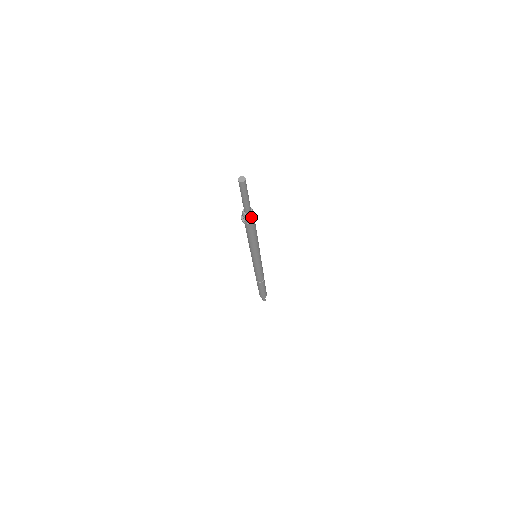
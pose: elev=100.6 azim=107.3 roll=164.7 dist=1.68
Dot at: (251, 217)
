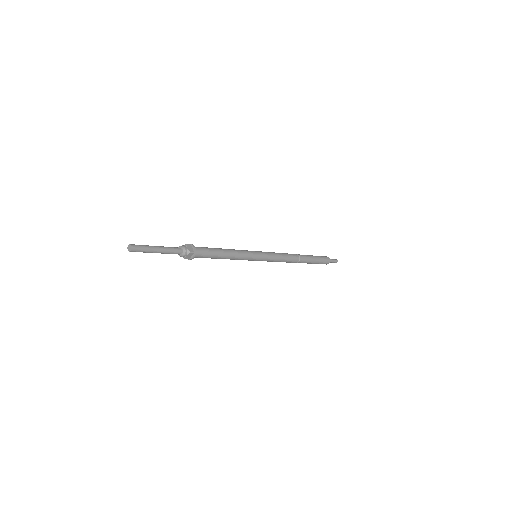
Dot at: (186, 254)
